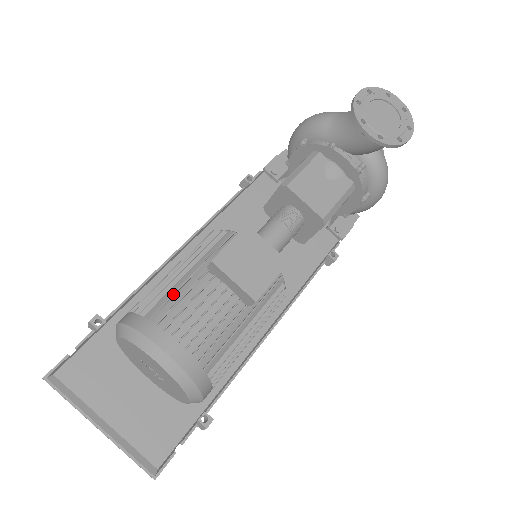
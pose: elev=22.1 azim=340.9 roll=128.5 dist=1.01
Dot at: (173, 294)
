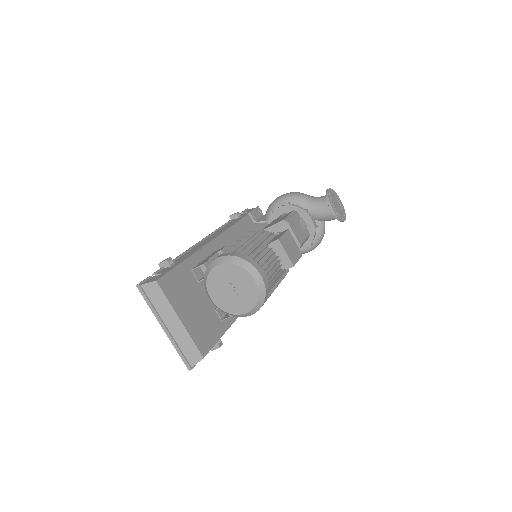
Dot at: (256, 250)
